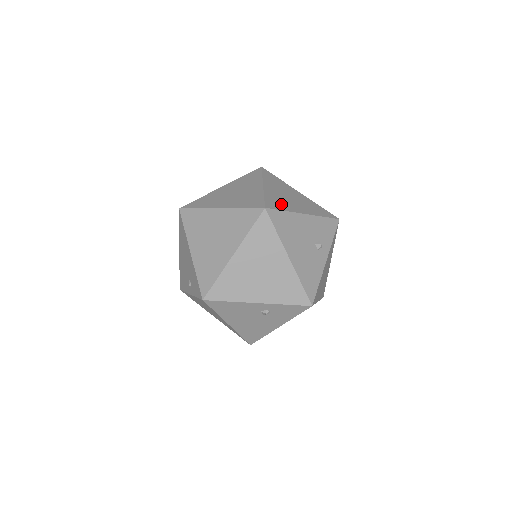
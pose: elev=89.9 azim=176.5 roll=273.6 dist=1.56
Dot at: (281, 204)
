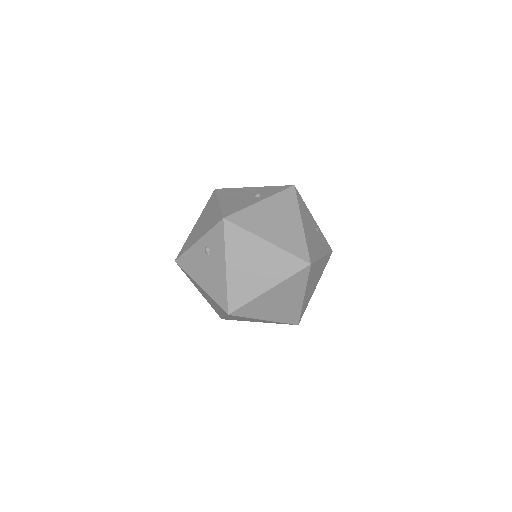
Dot at: occluded
